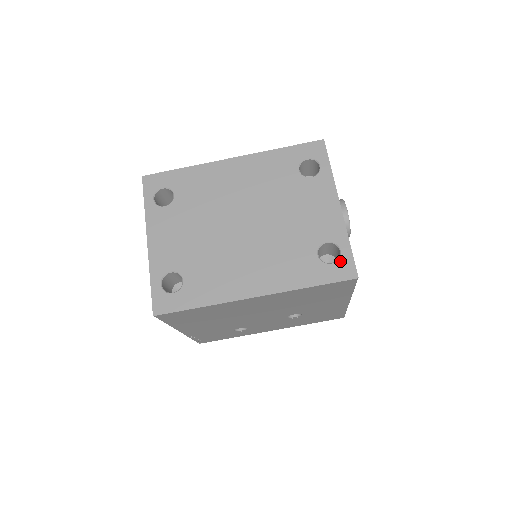
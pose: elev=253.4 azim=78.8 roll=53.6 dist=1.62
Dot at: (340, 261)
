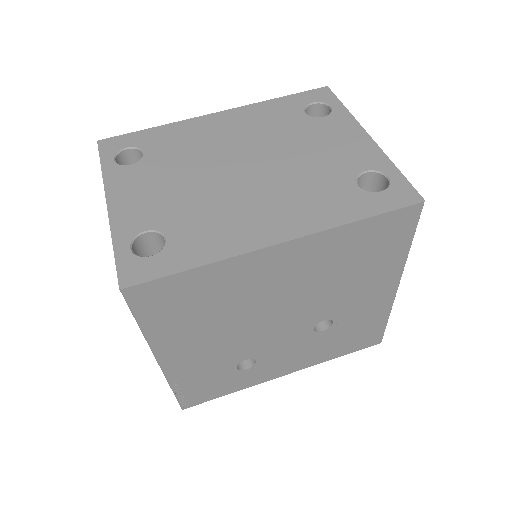
Dot at: (392, 187)
